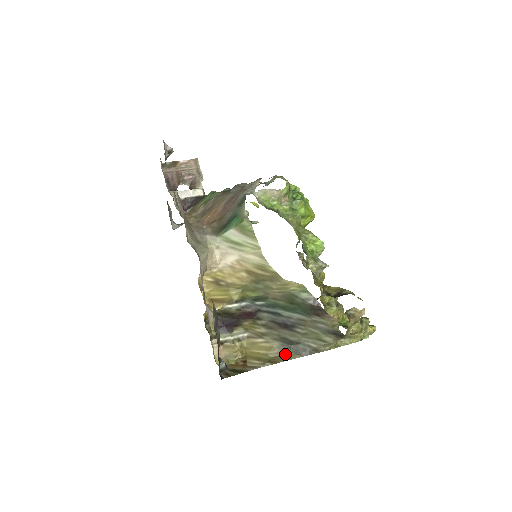
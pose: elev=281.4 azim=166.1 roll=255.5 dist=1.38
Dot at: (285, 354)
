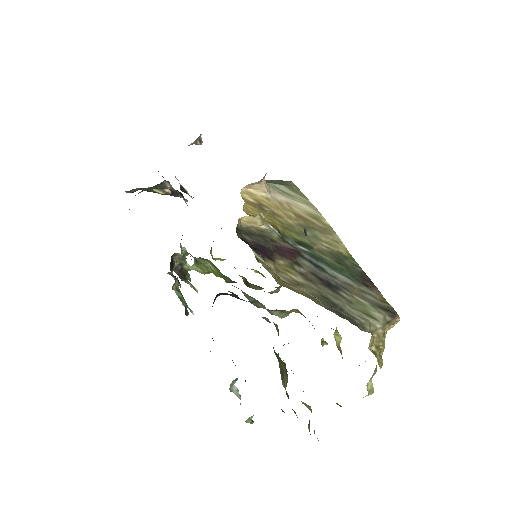
Dot at: (330, 310)
